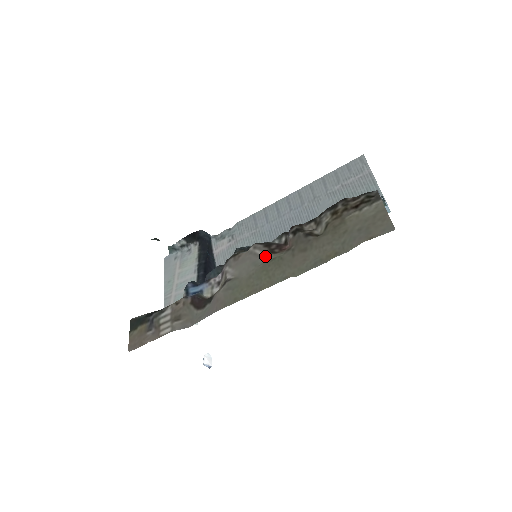
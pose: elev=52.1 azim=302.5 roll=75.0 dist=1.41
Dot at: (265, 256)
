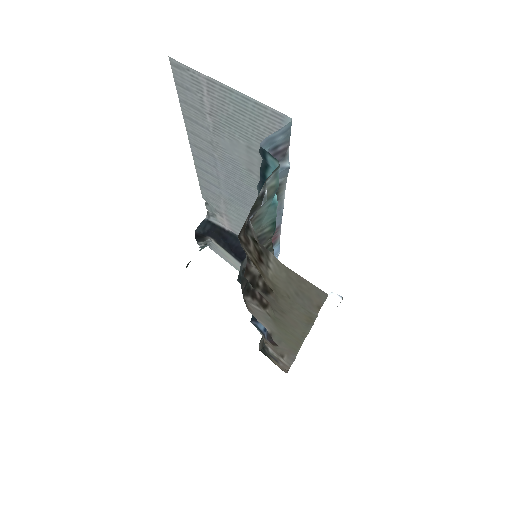
Dot at: (264, 313)
